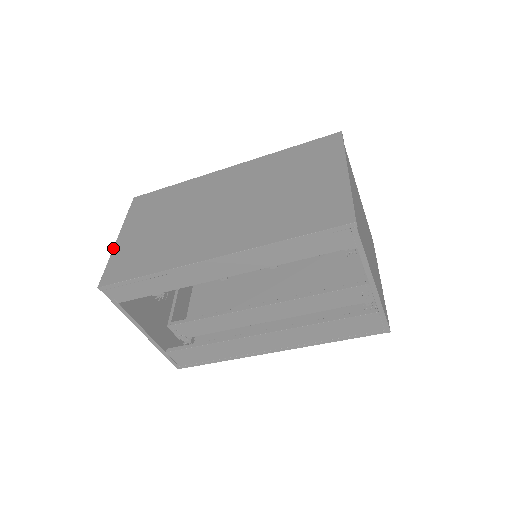
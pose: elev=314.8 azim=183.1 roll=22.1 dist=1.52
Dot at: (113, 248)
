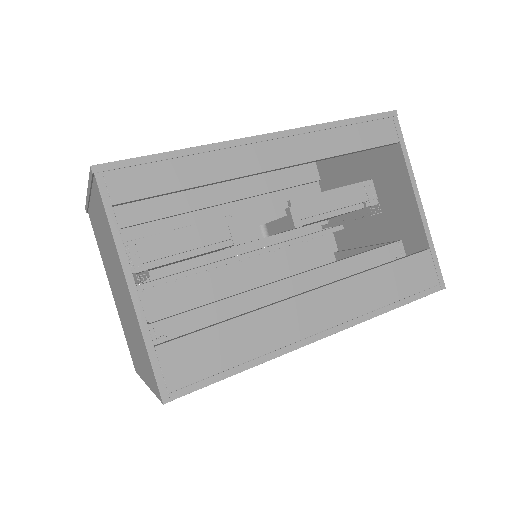
Dot at: (88, 186)
